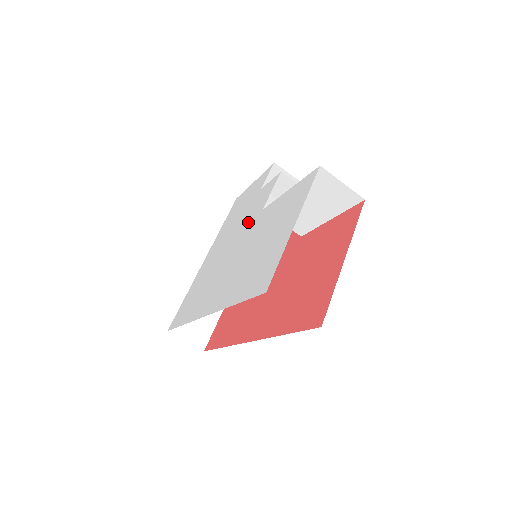
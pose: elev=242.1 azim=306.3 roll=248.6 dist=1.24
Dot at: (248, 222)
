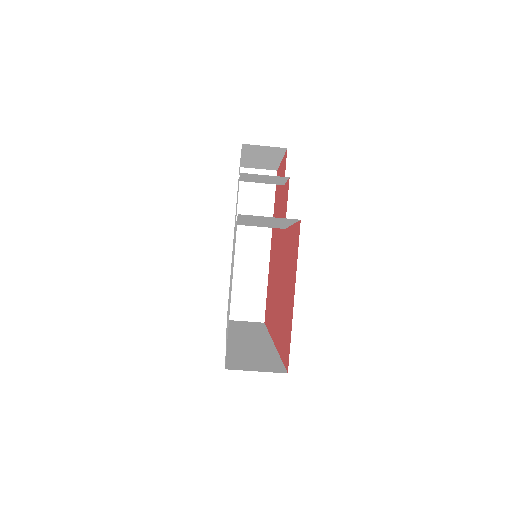
Dot at: occluded
